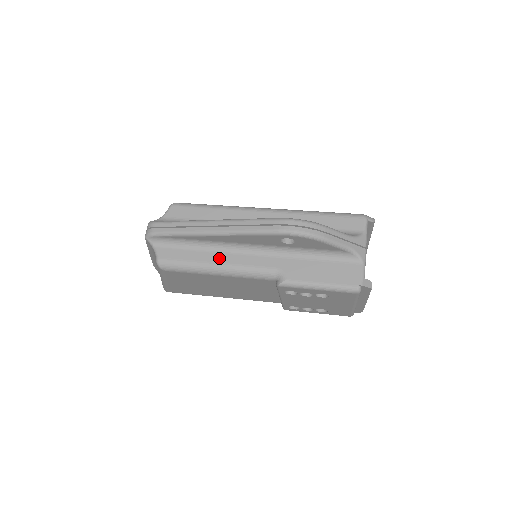
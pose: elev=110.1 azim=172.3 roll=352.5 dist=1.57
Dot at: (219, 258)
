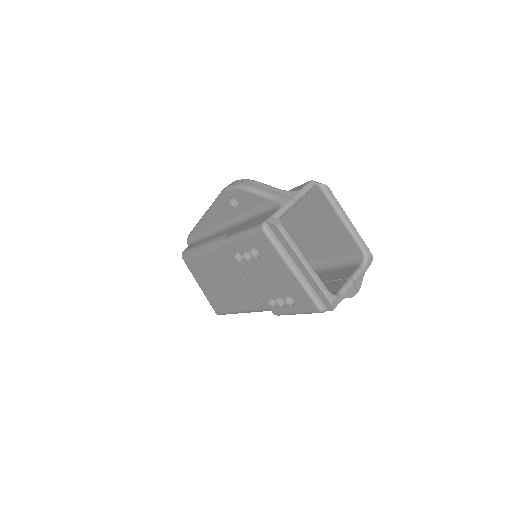
Dot at: (208, 239)
